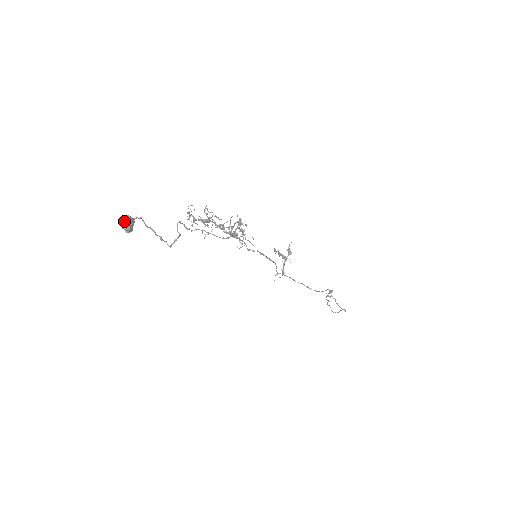
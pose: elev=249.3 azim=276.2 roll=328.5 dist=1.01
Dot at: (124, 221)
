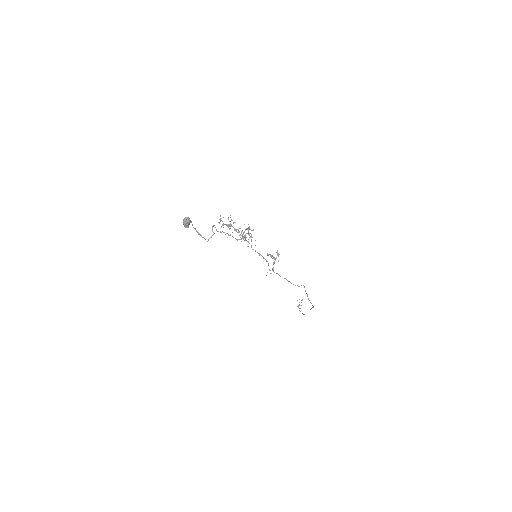
Dot at: (186, 220)
